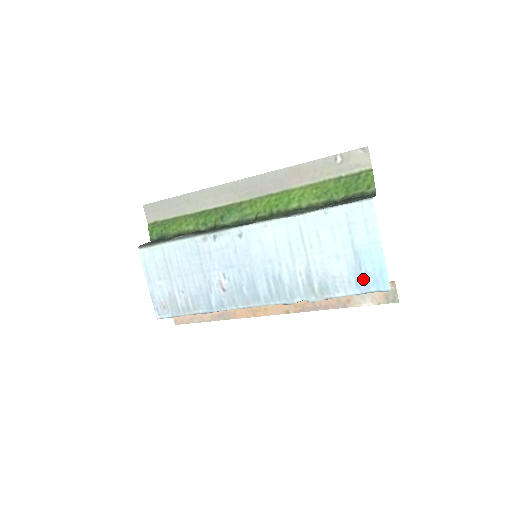
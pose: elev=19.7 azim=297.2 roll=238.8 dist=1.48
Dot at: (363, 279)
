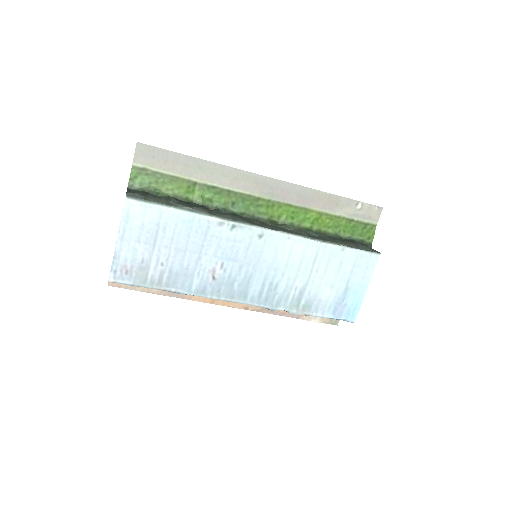
Dot at: (340, 309)
